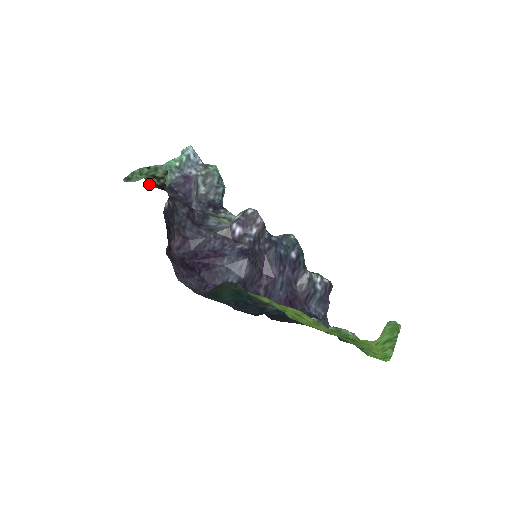
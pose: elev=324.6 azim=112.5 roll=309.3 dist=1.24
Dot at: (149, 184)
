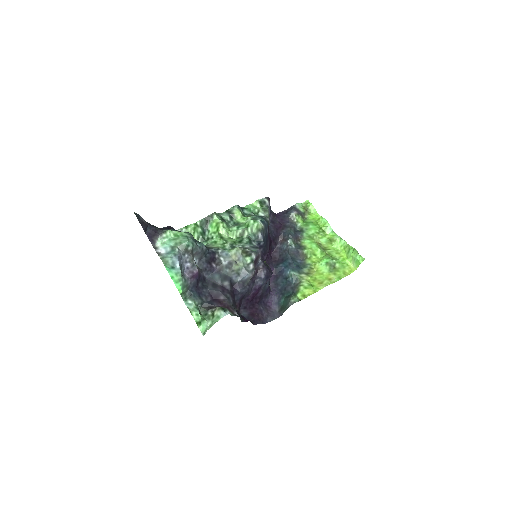
Dot at: (203, 314)
